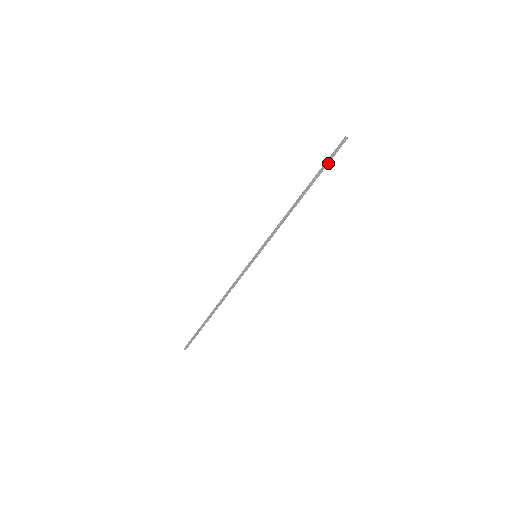
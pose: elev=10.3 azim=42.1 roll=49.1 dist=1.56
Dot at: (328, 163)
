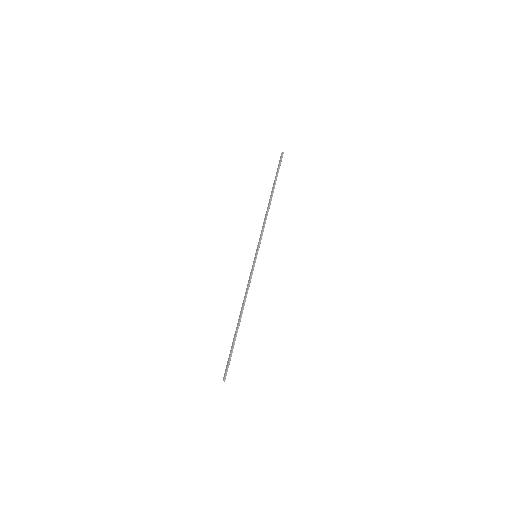
Dot at: (278, 171)
